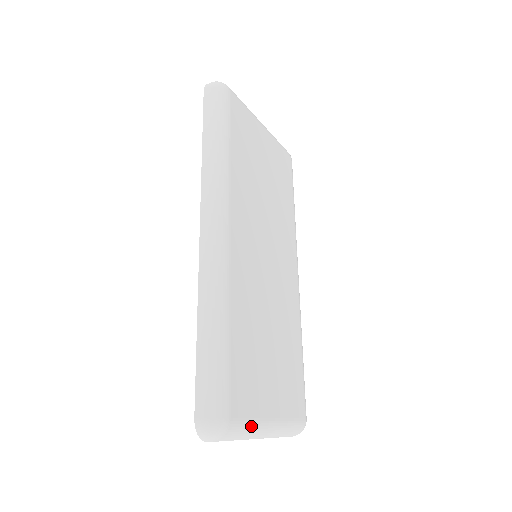
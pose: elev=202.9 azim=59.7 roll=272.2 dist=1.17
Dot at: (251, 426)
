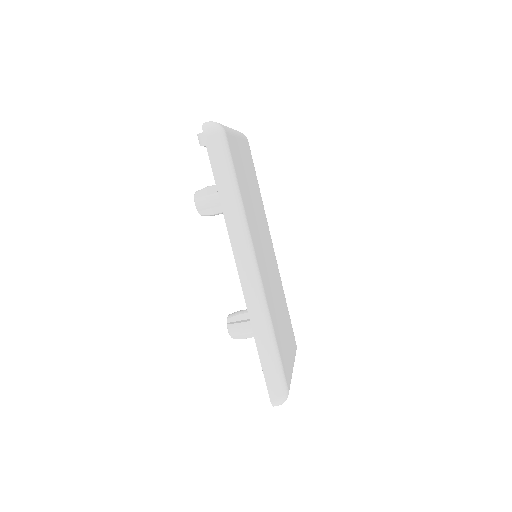
Dot at: occluded
